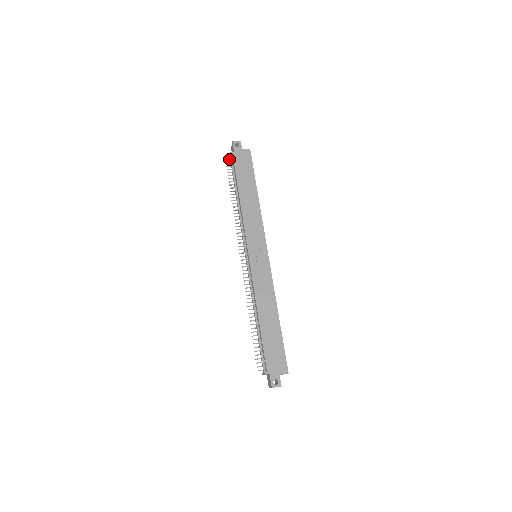
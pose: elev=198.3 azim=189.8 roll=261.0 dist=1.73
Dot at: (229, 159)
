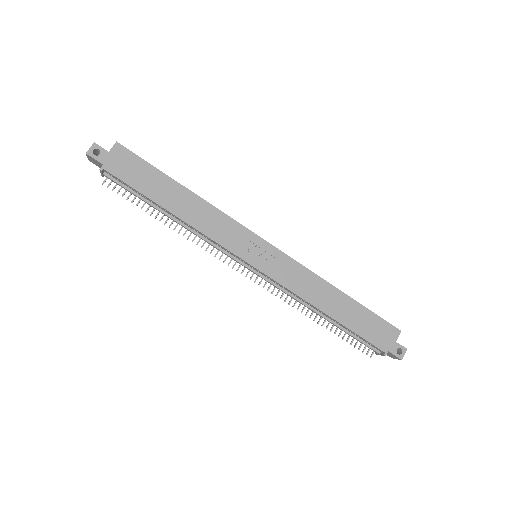
Dot at: occluded
